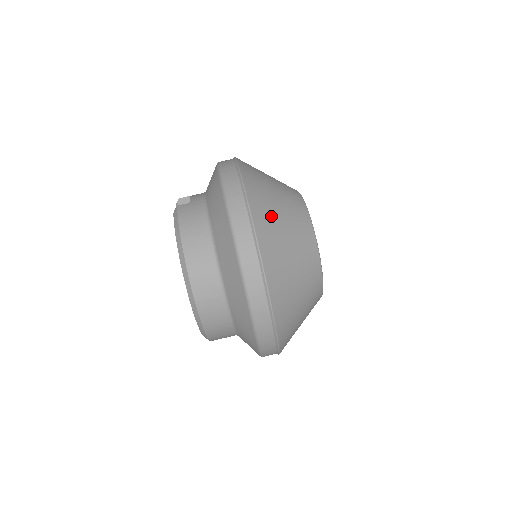
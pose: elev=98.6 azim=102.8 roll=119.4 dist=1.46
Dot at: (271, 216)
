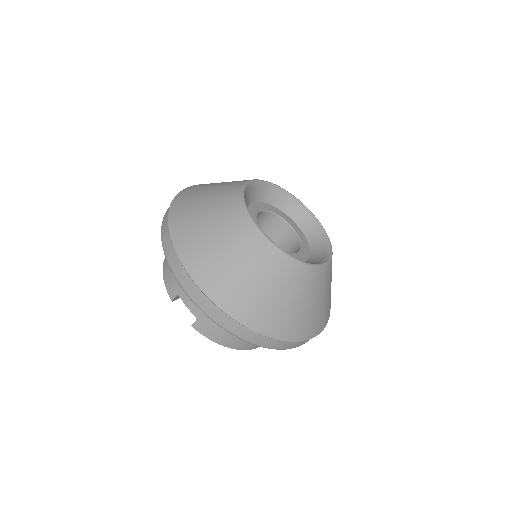
Dot at: (282, 315)
